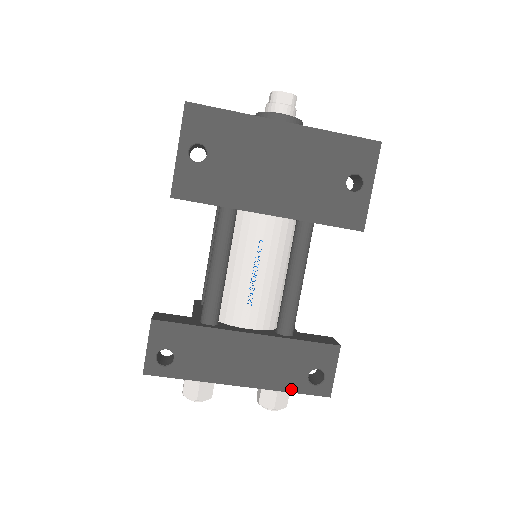
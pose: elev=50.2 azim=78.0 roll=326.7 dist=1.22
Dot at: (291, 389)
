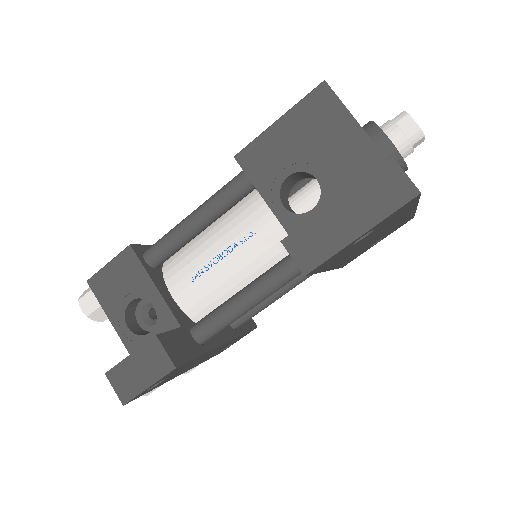
Dot at: (208, 359)
